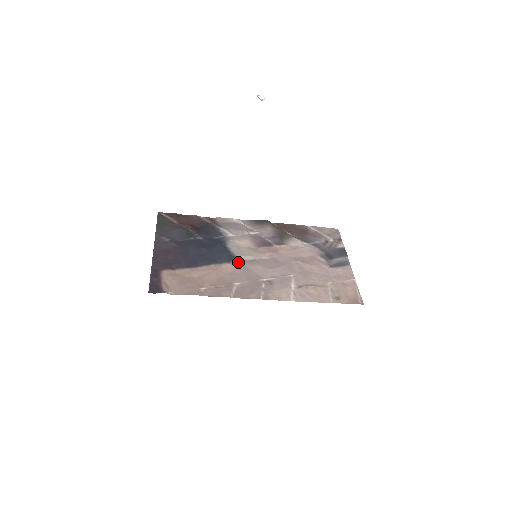
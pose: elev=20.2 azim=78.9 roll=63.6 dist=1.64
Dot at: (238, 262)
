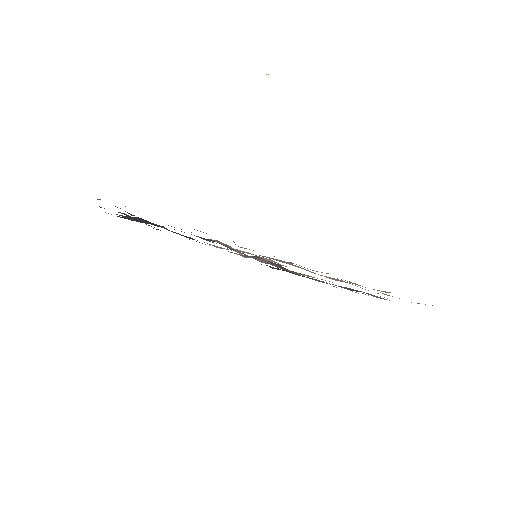
Dot at: (231, 249)
